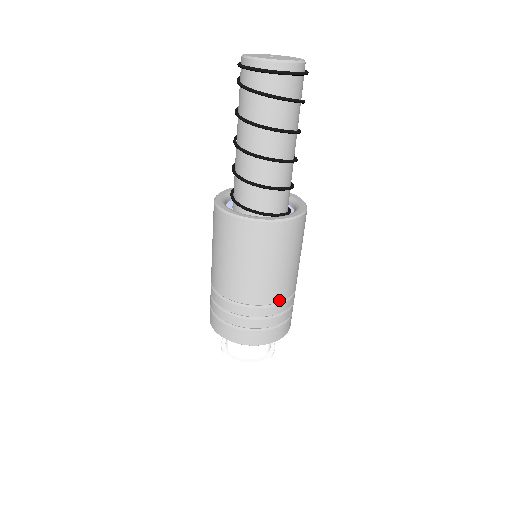
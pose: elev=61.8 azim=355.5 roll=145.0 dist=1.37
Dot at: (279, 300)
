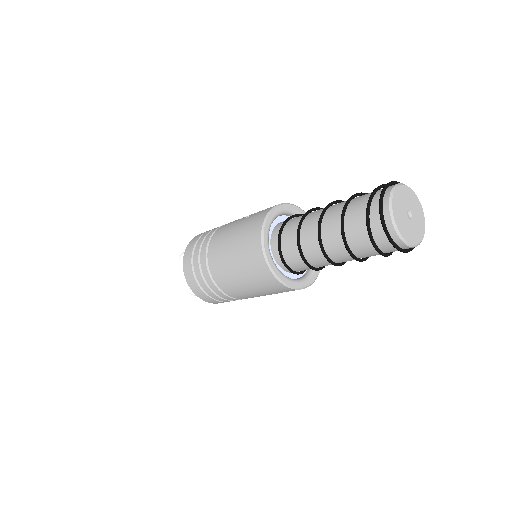
Dot at: occluded
